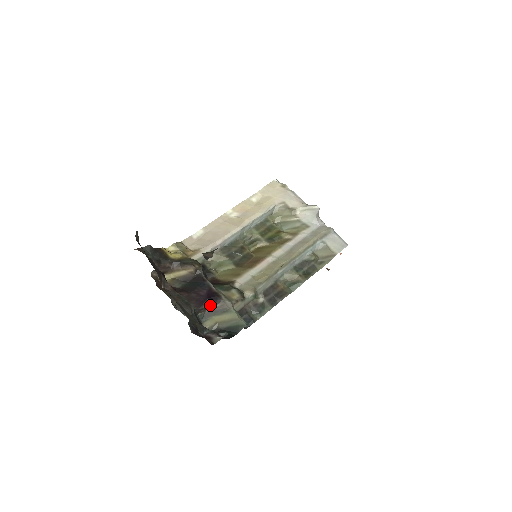
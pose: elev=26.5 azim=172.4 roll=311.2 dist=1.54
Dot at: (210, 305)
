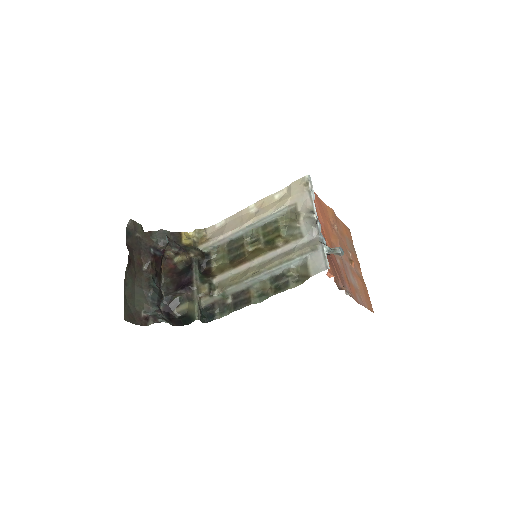
Dot at: (184, 292)
